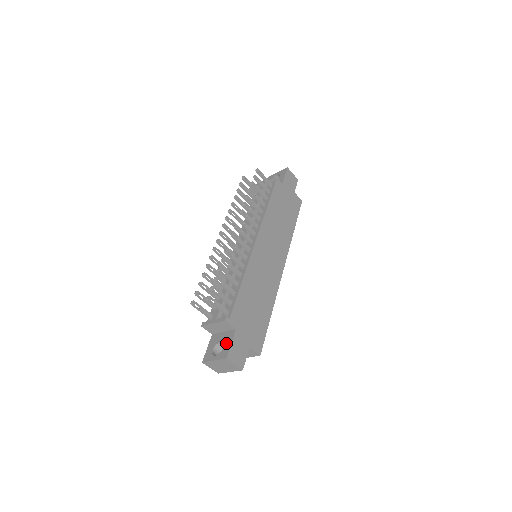
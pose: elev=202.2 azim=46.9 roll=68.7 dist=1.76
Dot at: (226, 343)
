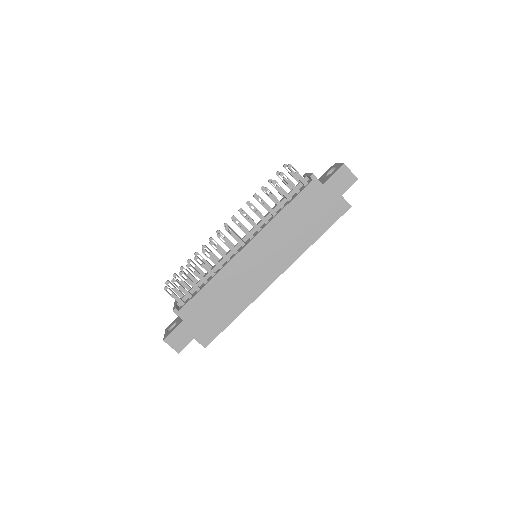
Dot at: (174, 327)
